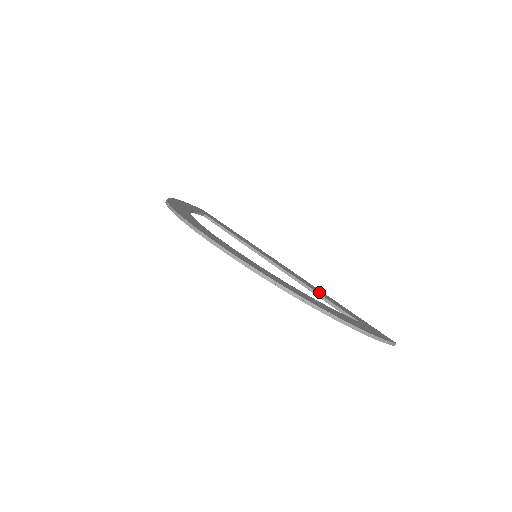
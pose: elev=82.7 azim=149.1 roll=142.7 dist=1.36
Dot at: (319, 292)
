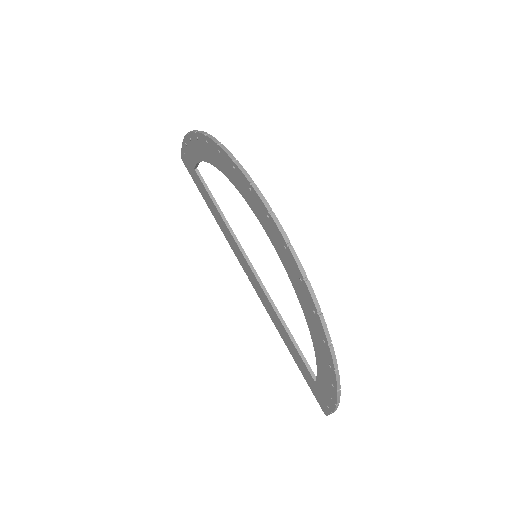
Dot at: occluded
